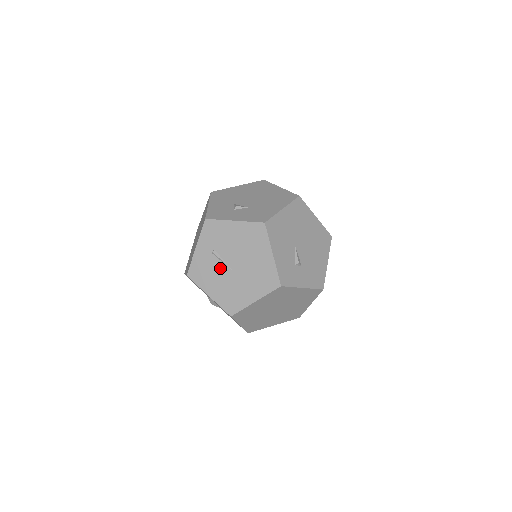
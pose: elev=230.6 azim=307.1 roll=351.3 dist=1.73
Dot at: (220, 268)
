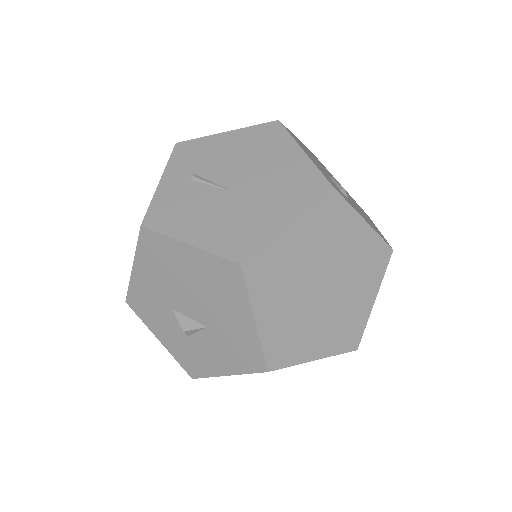
Dot at: (208, 195)
